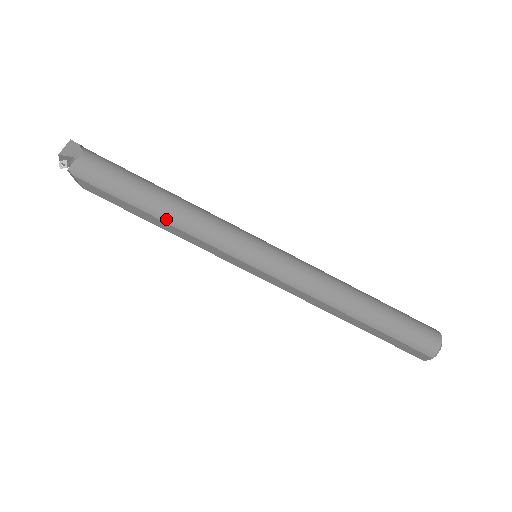
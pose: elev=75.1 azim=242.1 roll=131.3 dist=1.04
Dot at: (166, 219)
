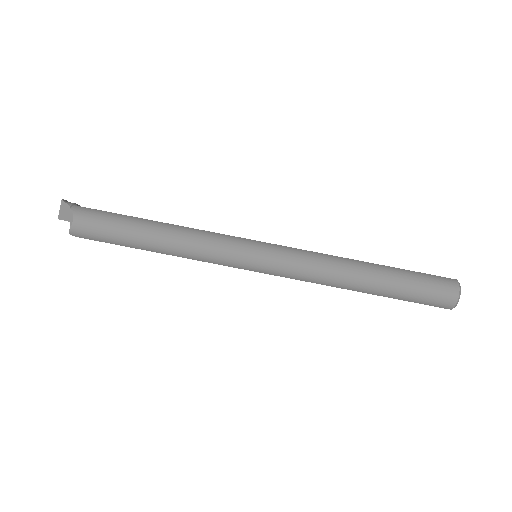
Dot at: (164, 252)
